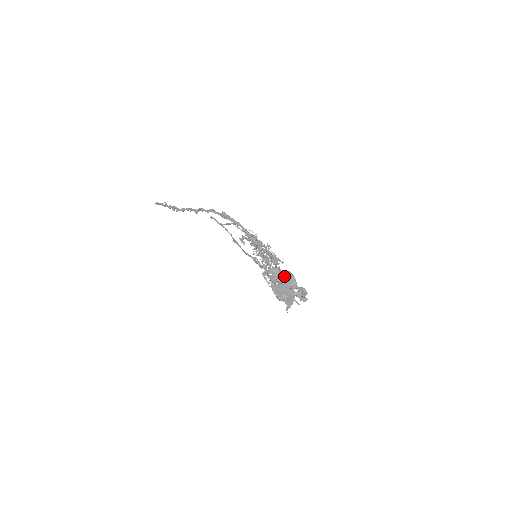
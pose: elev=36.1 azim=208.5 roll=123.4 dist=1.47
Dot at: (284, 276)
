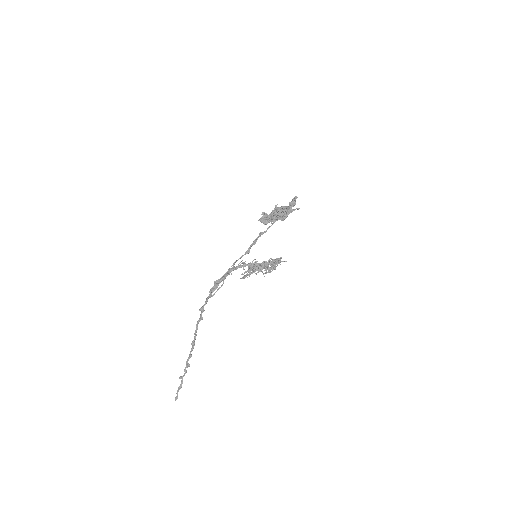
Dot at: (273, 211)
